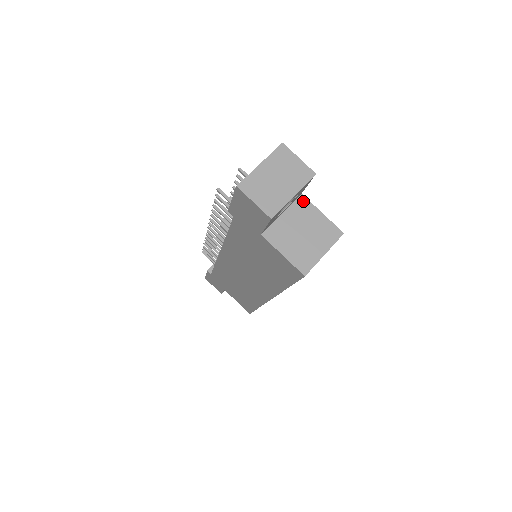
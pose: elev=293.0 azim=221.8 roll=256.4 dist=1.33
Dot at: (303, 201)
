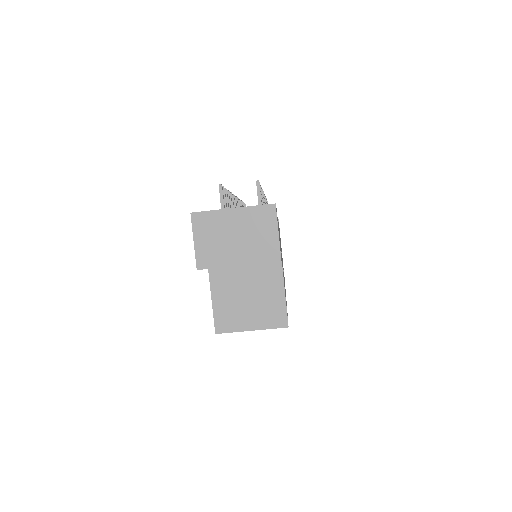
Dot at: (276, 266)
